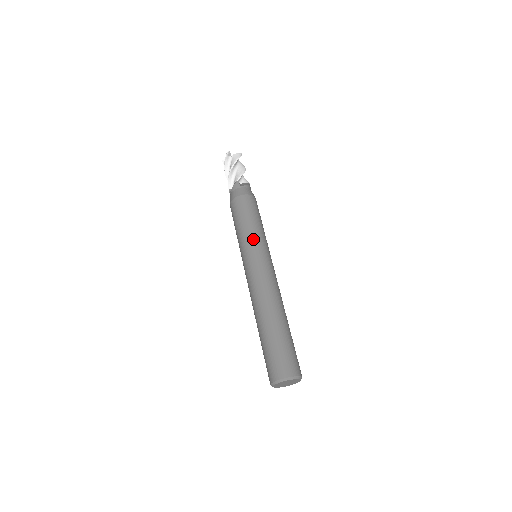
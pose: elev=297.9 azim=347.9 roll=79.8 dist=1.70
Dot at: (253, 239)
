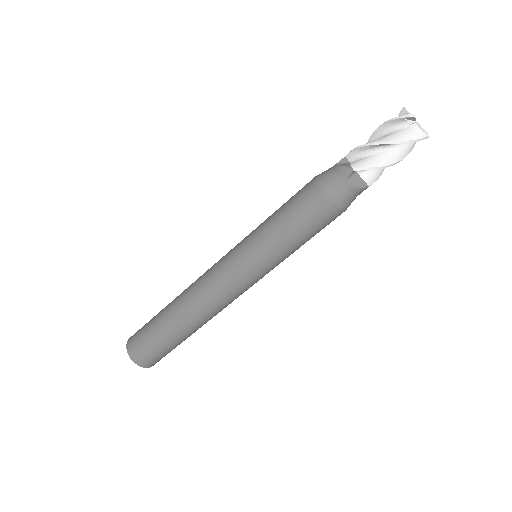
Dot at: (261, 249)
